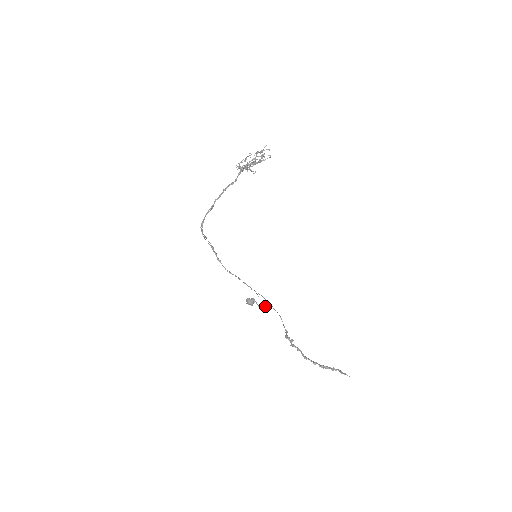
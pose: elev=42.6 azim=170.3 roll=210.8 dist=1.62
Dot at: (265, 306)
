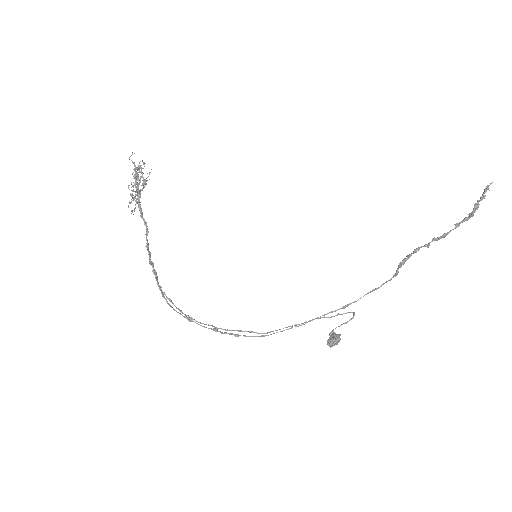
Dot at: occluded
